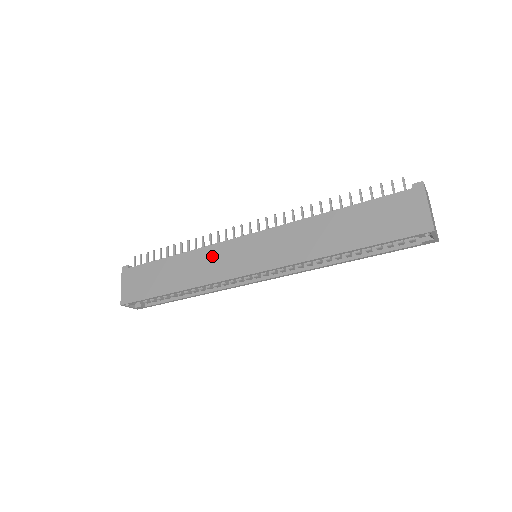
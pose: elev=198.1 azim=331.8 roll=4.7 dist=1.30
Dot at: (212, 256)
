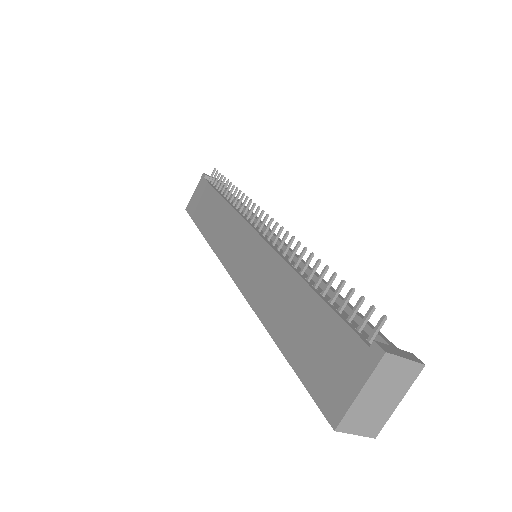
Dot at: (230, 224)
